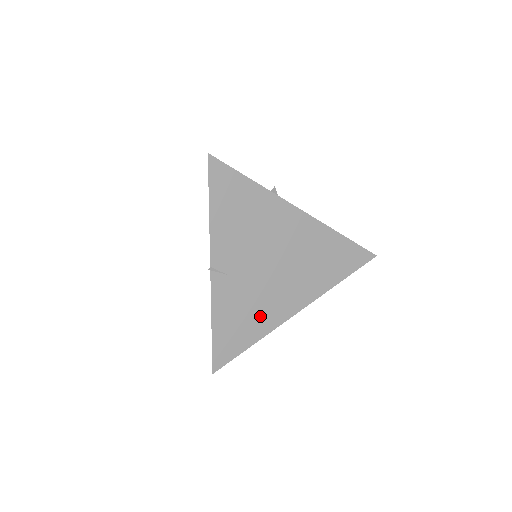
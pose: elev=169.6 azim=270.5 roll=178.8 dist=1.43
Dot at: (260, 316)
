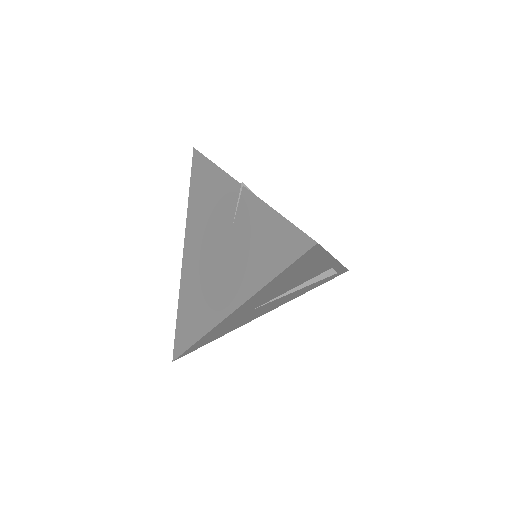
Dot at: occluded
